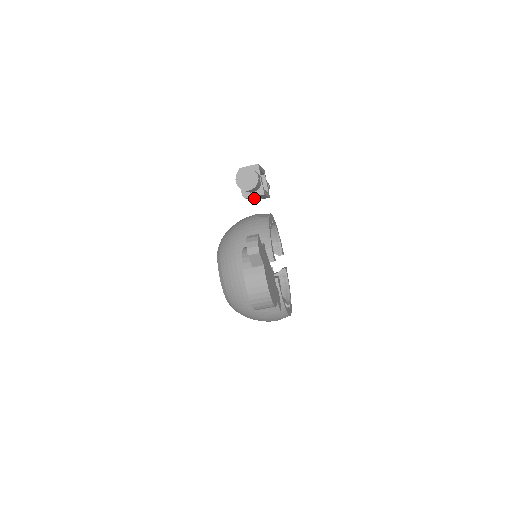
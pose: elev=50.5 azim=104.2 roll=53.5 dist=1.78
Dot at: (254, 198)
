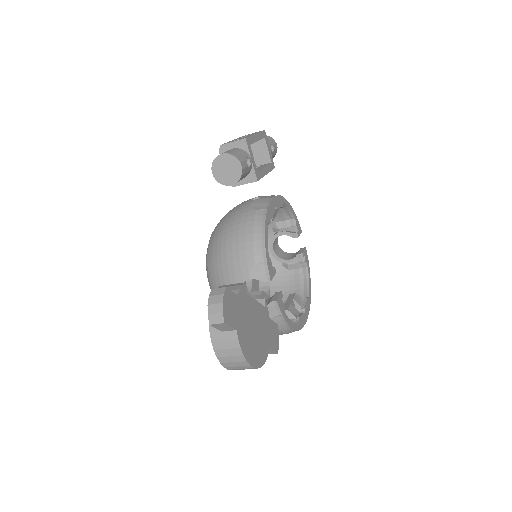
Dot at: occluded
